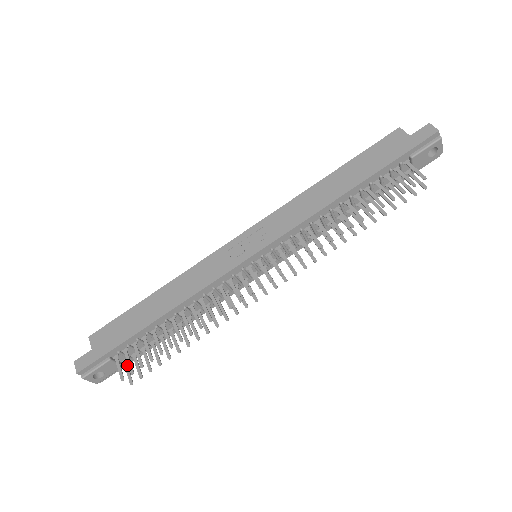
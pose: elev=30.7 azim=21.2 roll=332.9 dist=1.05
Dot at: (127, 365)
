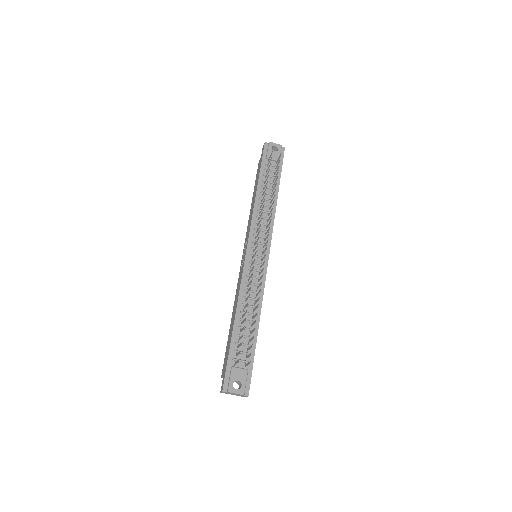
Dot at: (246, 364)
